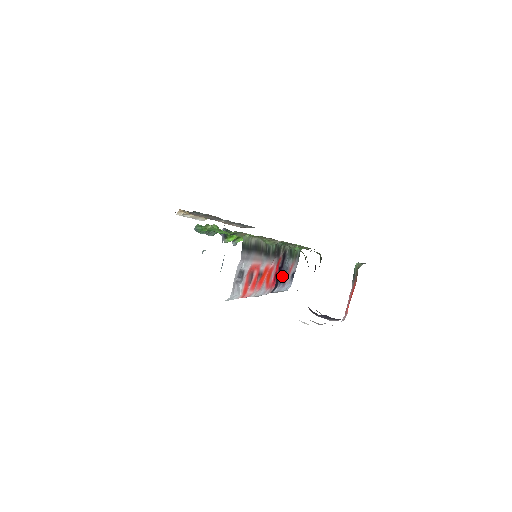
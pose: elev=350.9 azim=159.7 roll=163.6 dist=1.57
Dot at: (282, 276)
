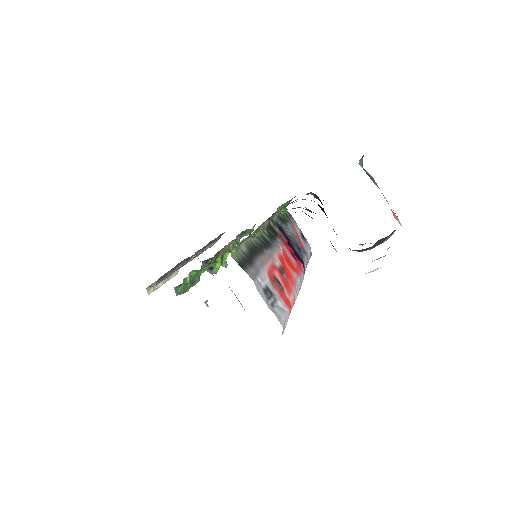
Dot at: (297, 248)
